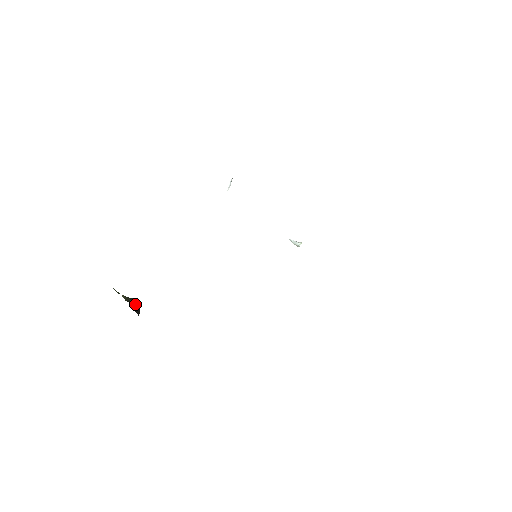
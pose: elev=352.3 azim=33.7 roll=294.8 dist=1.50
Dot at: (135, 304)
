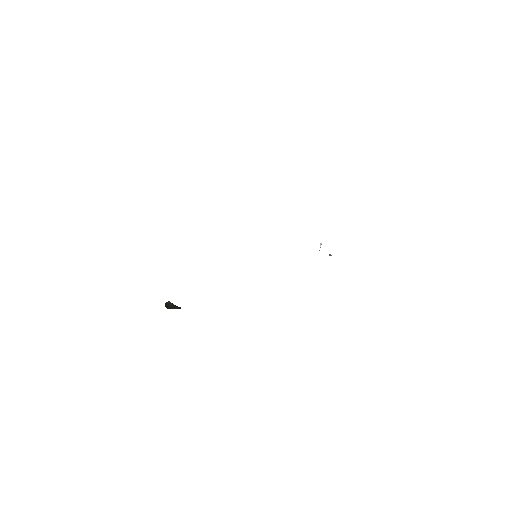
Dot at: (173, 305)
